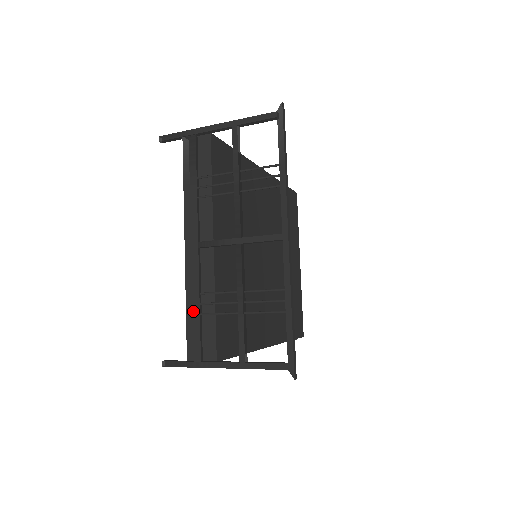
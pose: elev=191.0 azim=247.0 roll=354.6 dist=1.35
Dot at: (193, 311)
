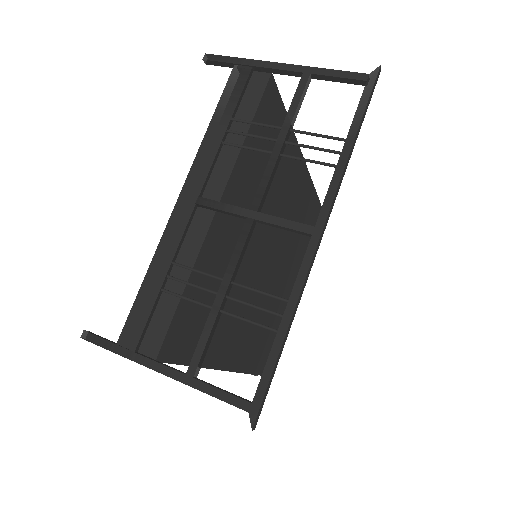
Dot at: (154, 281)
